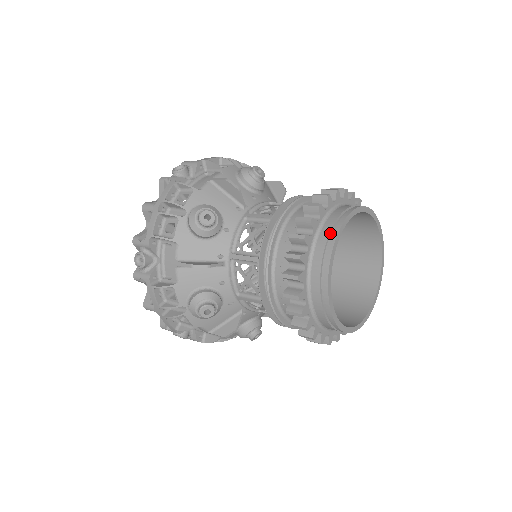
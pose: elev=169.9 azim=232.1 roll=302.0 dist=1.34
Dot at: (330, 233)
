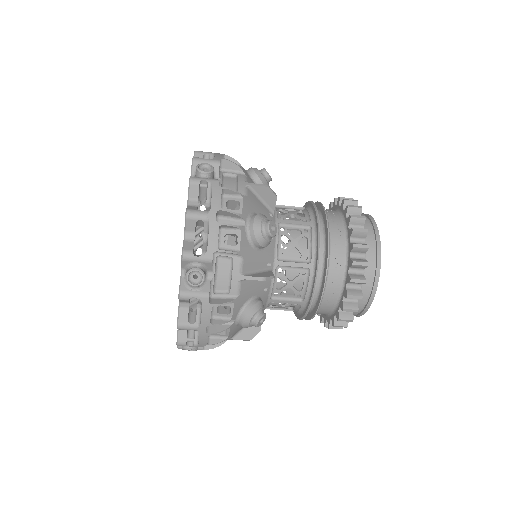
Dot at: (373, 241)
